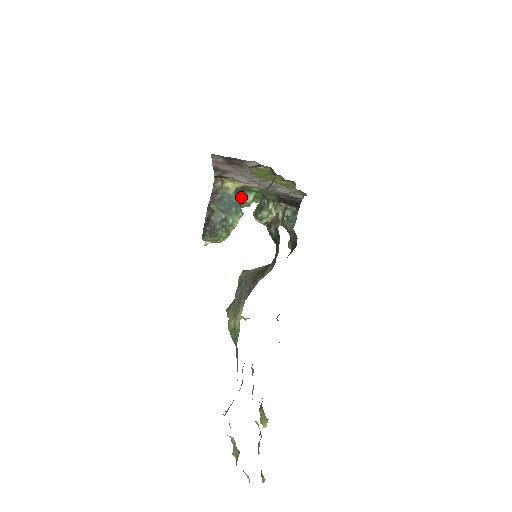
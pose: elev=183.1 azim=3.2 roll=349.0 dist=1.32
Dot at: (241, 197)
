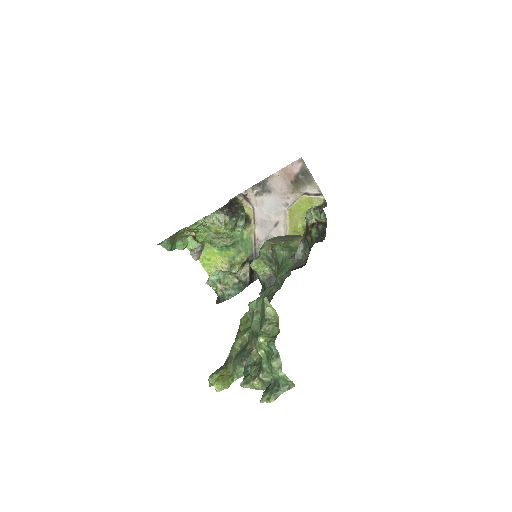
Dot at: occluded
